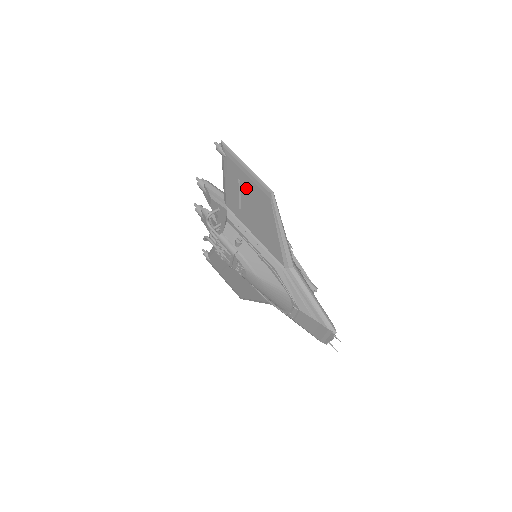
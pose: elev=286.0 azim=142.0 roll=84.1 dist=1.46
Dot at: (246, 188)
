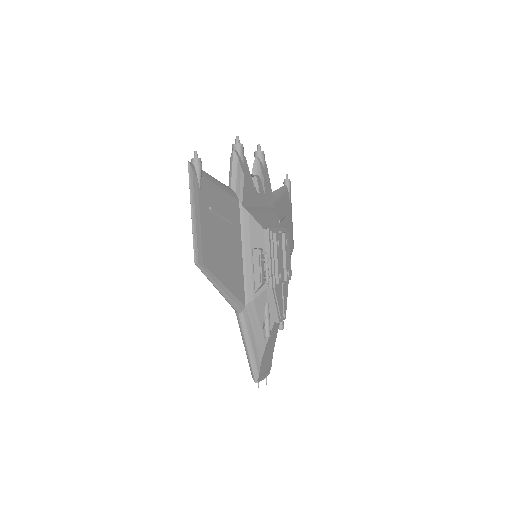
Dot at: occluded
